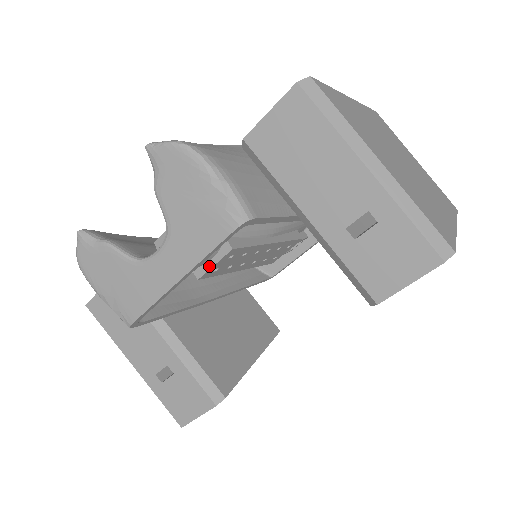
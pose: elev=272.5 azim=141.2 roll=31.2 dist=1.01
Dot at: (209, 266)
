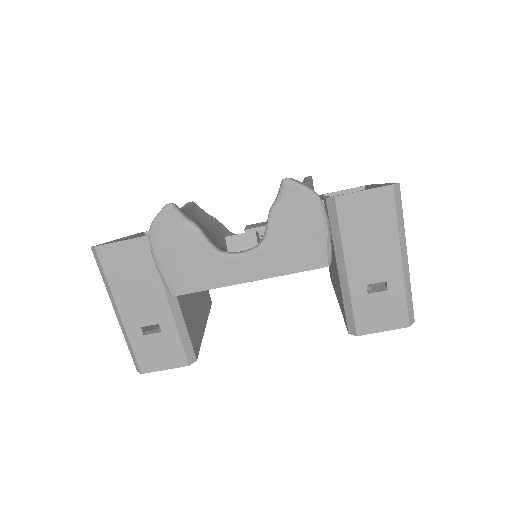
Dot at: occluded
